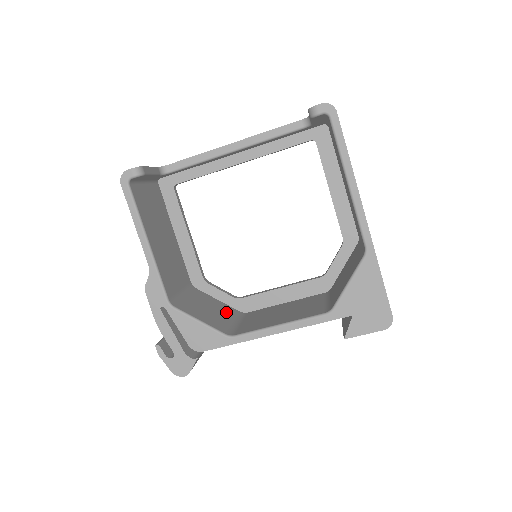
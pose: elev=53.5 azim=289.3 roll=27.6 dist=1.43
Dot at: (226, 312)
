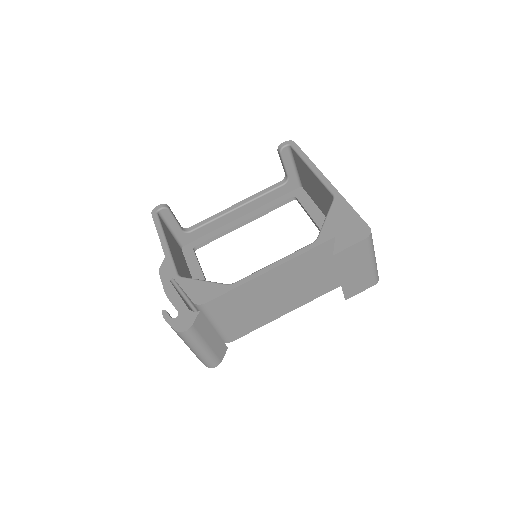
Dot at: occluded
